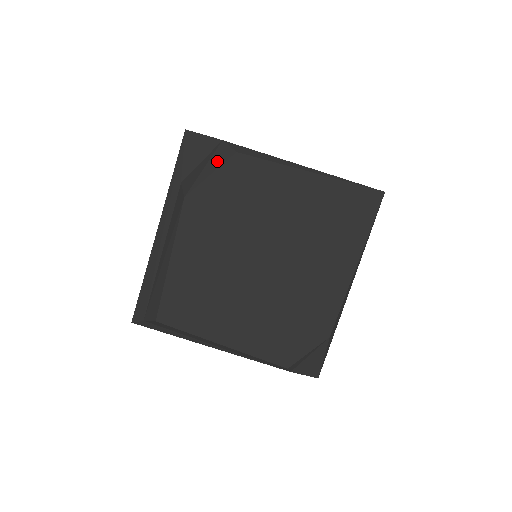
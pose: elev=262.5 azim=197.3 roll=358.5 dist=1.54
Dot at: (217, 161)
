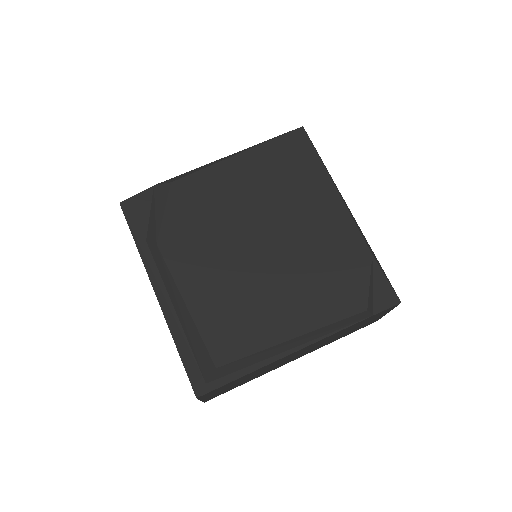
Dot at: (161, 200)
